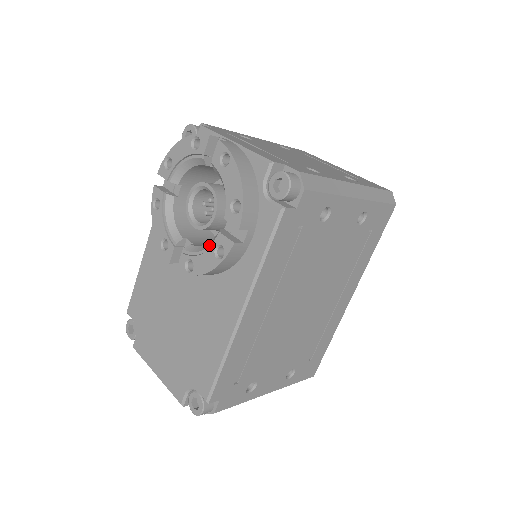
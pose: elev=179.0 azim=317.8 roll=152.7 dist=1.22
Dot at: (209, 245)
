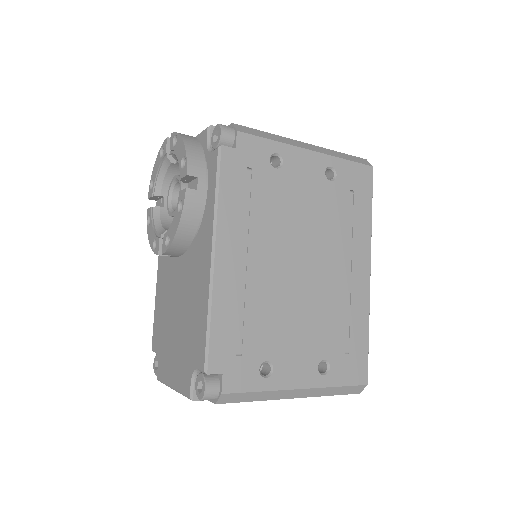
Dot at: occluded
